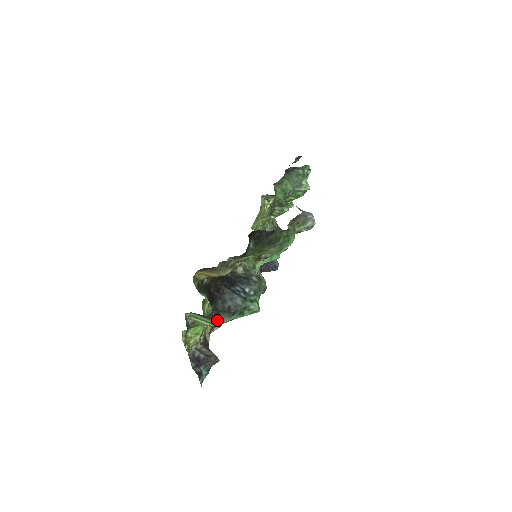
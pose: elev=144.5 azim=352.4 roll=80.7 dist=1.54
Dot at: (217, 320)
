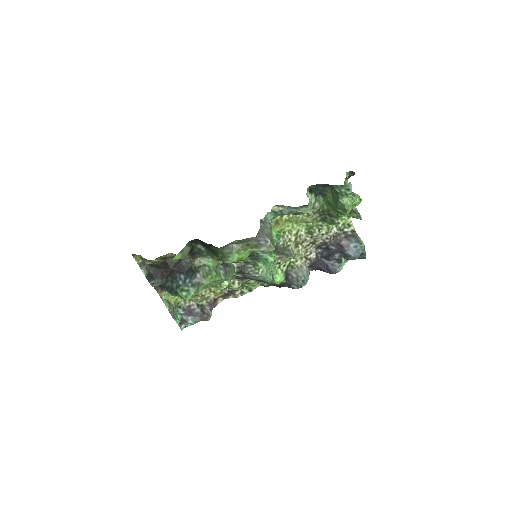
Dot at: (167, 291)
